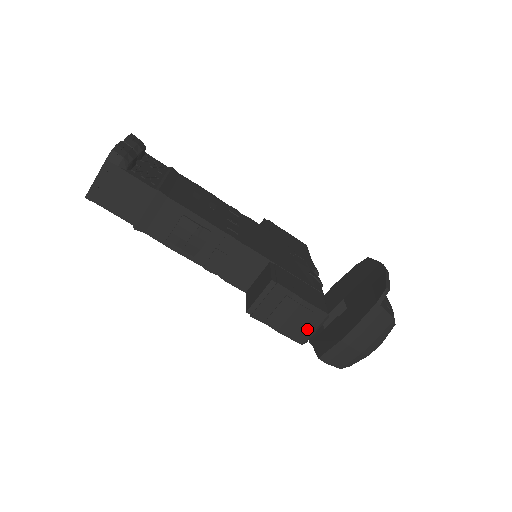
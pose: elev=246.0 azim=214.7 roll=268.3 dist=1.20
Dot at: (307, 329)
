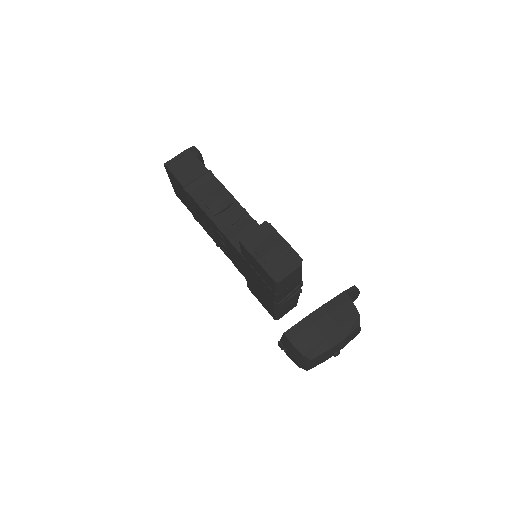
Dot at: (282, 267)
